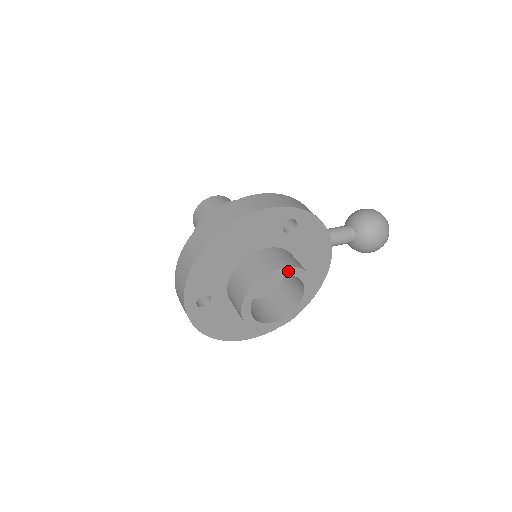
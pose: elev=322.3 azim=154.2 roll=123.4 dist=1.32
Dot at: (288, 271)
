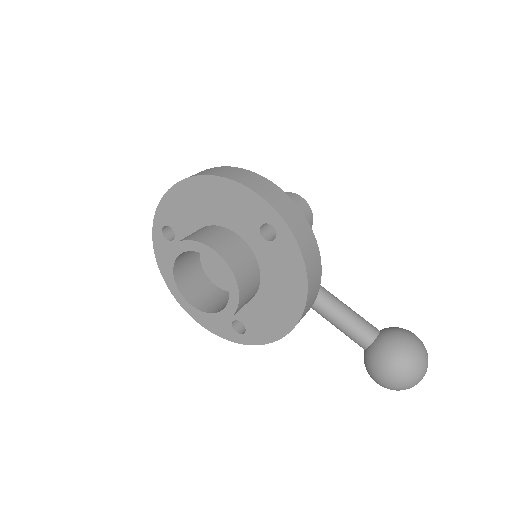
Dot at: (219, 260)
